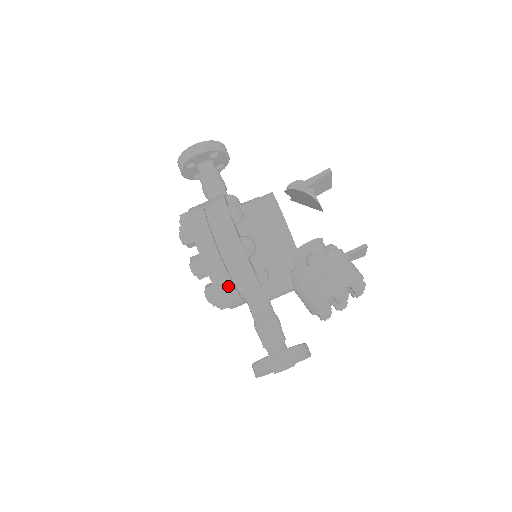
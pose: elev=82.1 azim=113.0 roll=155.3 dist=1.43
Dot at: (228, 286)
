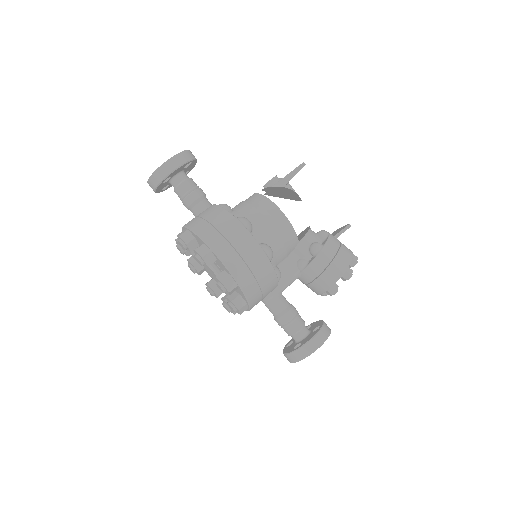
Dot at: (256, 293)
